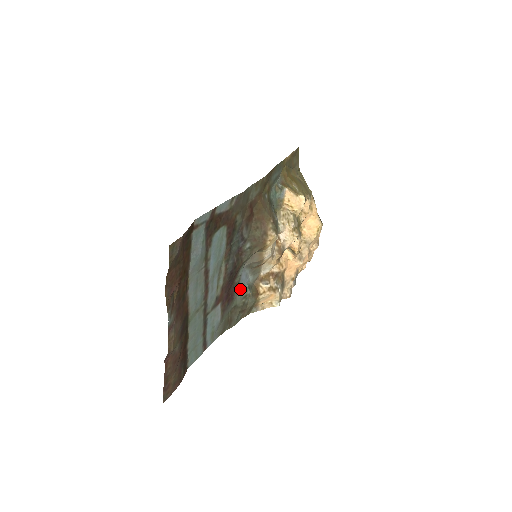
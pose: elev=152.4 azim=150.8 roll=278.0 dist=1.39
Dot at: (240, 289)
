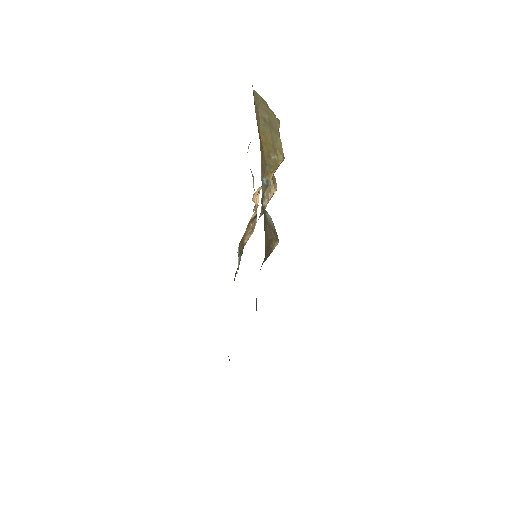
Dot at: occluded
